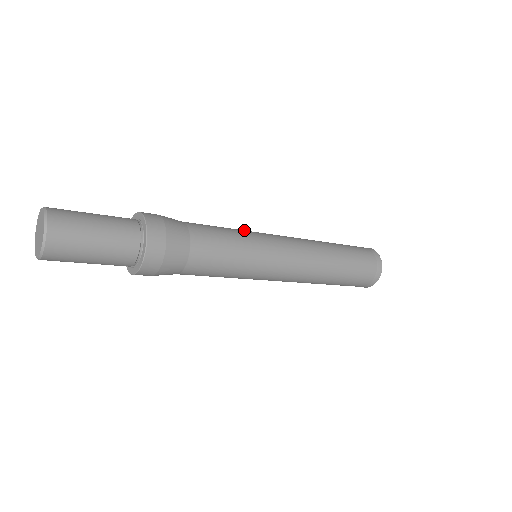
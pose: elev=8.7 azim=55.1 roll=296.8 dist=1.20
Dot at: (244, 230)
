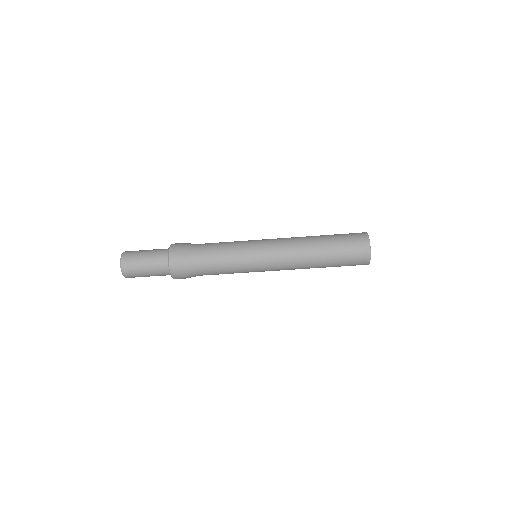
Dot at: occluded
